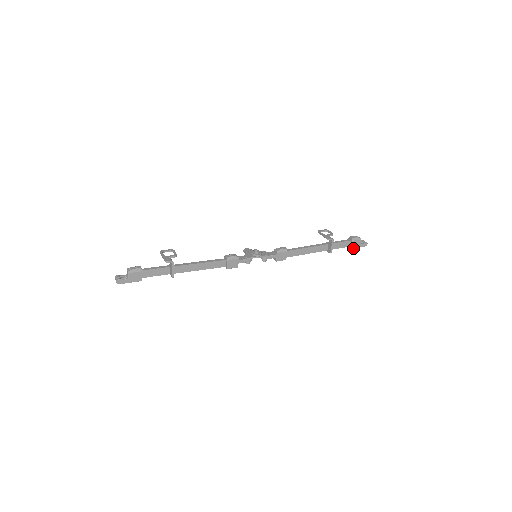
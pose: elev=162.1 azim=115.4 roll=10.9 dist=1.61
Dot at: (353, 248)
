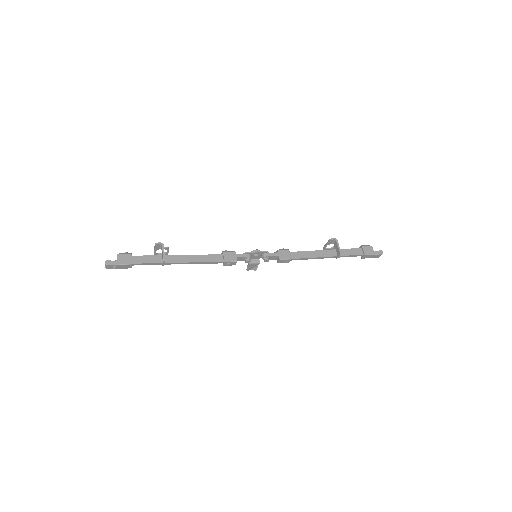
Dot at: (367, 255)
